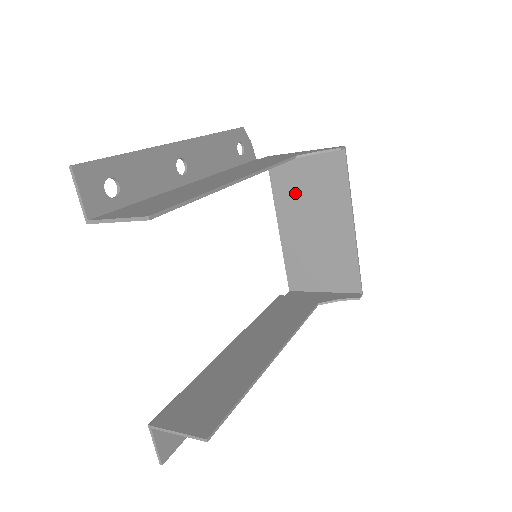
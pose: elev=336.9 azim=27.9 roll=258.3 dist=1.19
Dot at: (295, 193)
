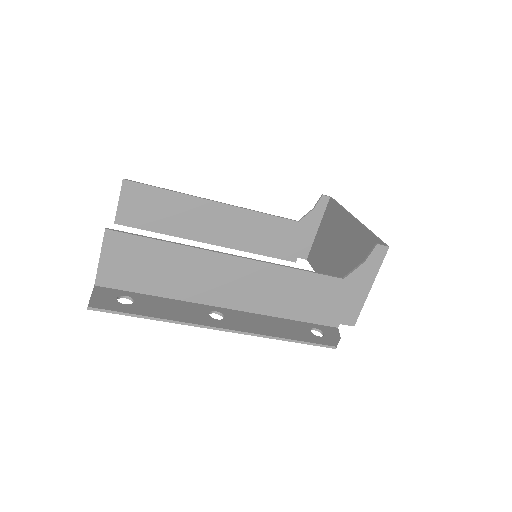
Dot at: (323, 253)
